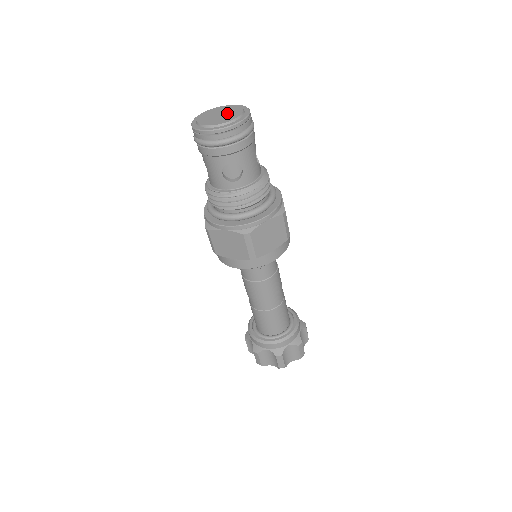
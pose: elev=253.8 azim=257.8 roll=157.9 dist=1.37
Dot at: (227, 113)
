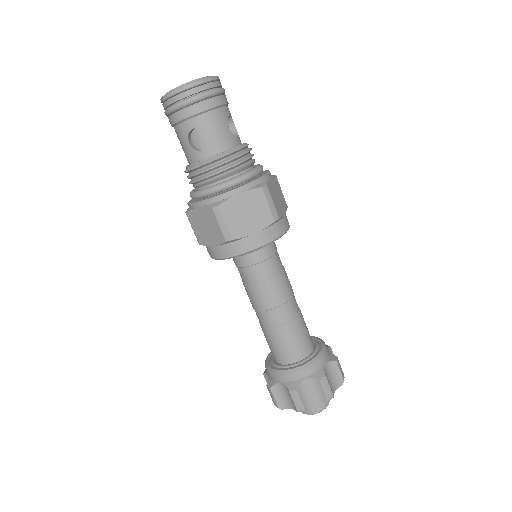
Dot at: occluded
